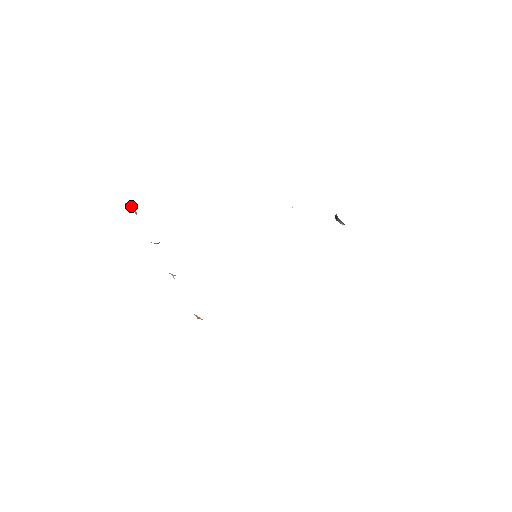
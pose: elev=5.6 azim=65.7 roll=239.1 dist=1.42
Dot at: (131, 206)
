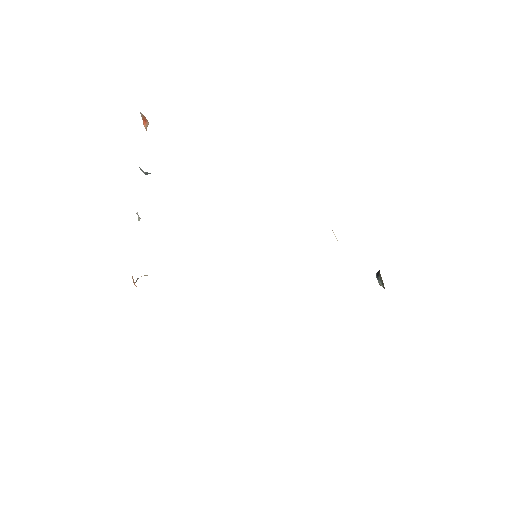
Dot at: (145, 119)
